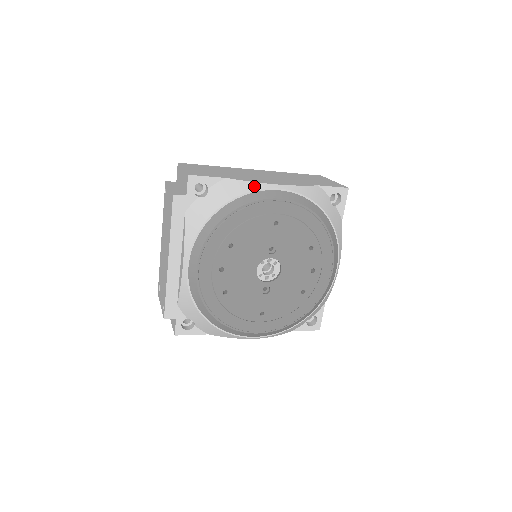
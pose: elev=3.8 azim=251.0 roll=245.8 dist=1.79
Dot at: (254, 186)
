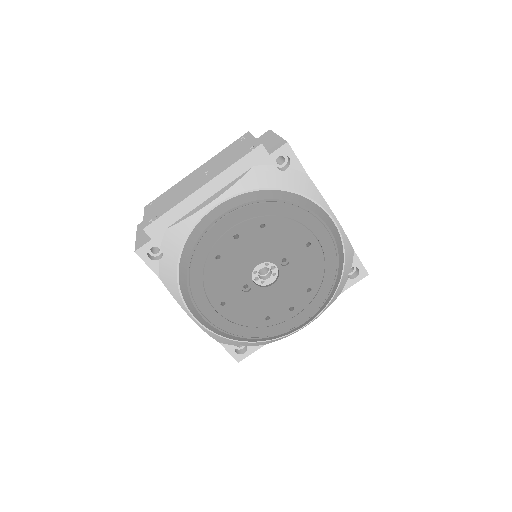
Dot at: (322, 201)
